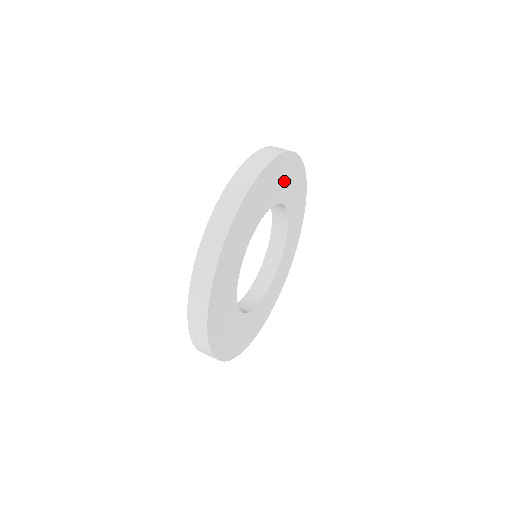
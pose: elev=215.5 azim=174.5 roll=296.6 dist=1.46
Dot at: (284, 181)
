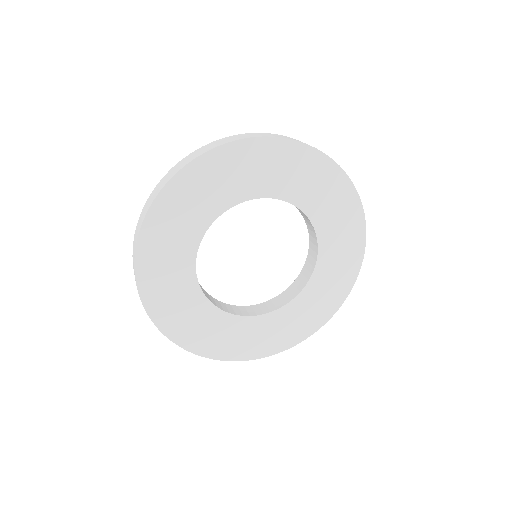
Dot at: (276, 172)
